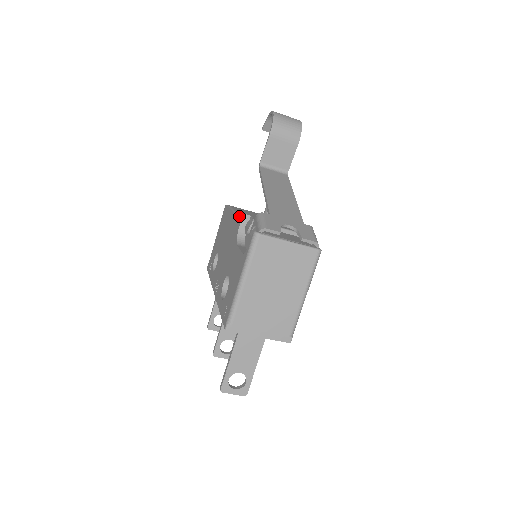
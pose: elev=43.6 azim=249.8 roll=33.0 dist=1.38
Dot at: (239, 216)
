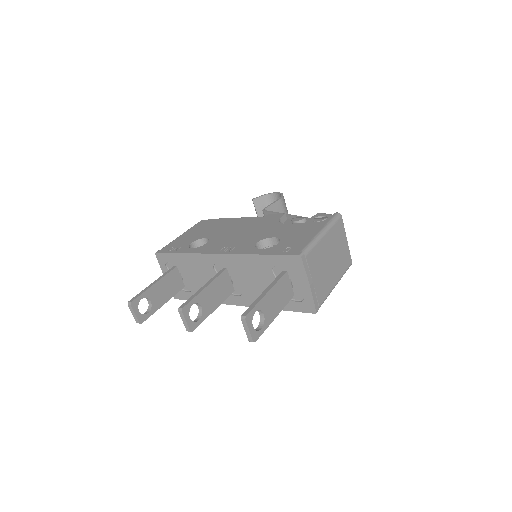
Dot at: (274, 215)
